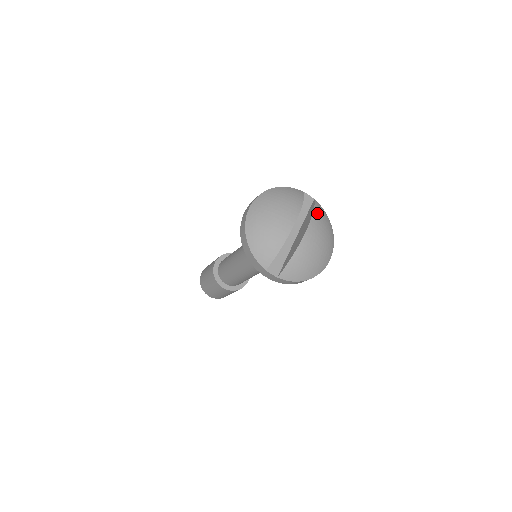
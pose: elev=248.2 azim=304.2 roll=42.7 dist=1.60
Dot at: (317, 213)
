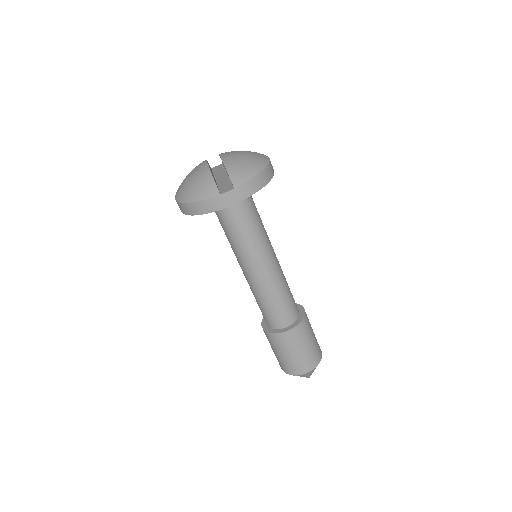
Dot at: occluded
